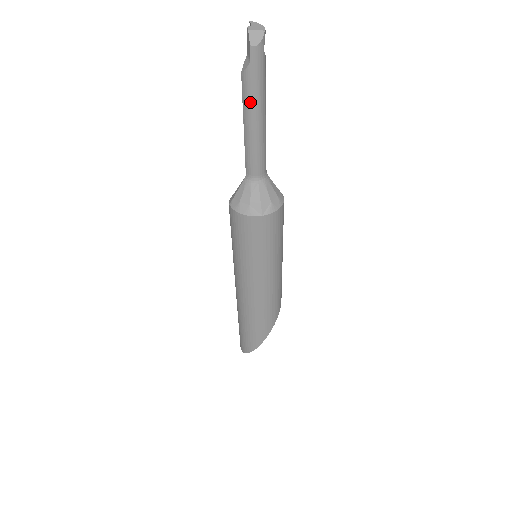
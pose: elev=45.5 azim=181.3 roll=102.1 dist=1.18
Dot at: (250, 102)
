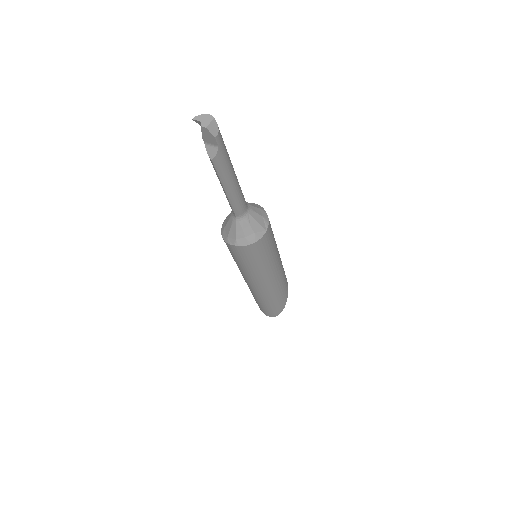
Dot at: (226, 172)
